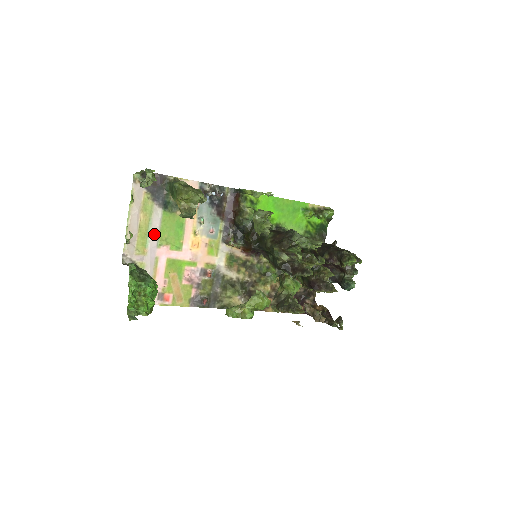
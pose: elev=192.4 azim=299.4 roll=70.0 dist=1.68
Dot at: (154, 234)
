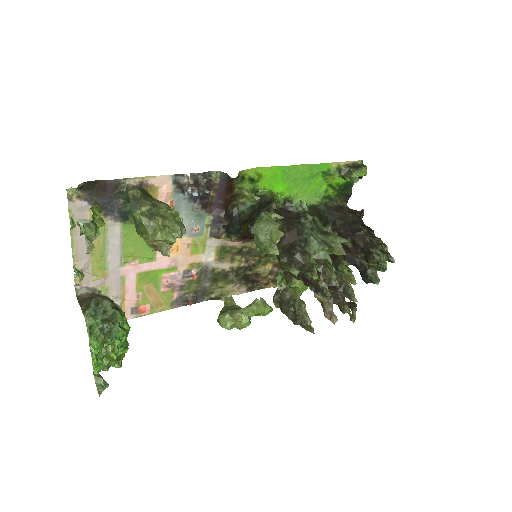
Dot at: (114, 253)
